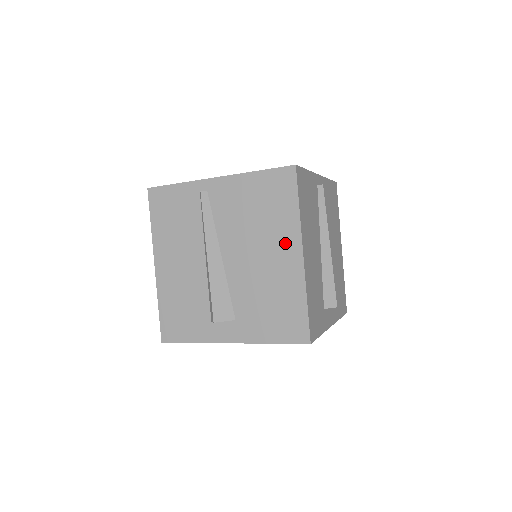
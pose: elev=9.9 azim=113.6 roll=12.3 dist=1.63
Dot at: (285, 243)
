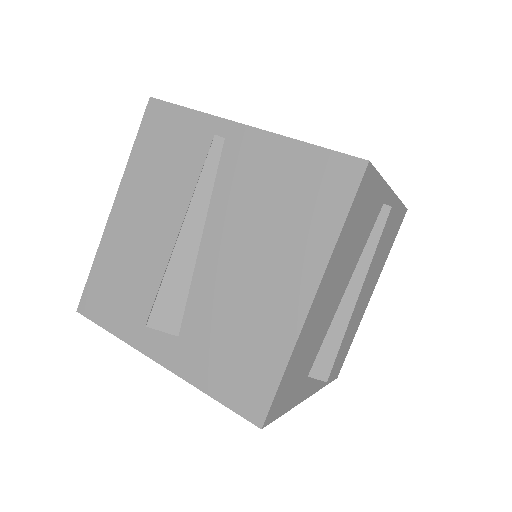
Dot at: (296, 269)
